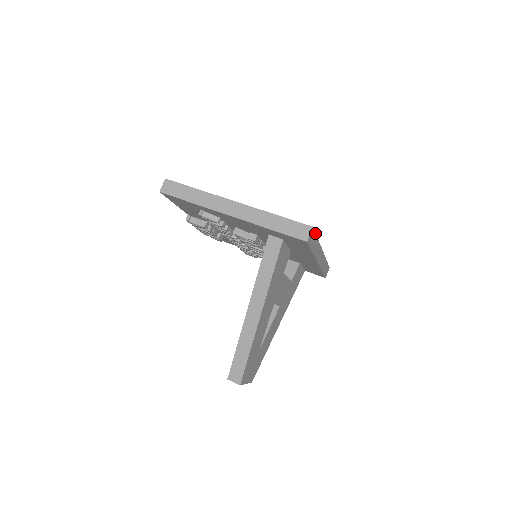
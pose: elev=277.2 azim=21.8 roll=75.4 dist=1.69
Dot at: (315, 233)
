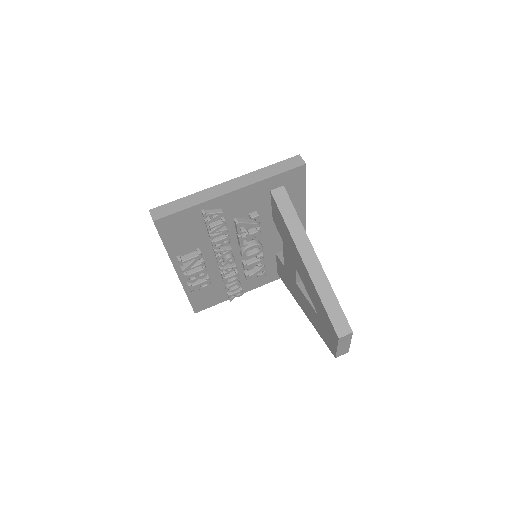
Dot at: occluded
